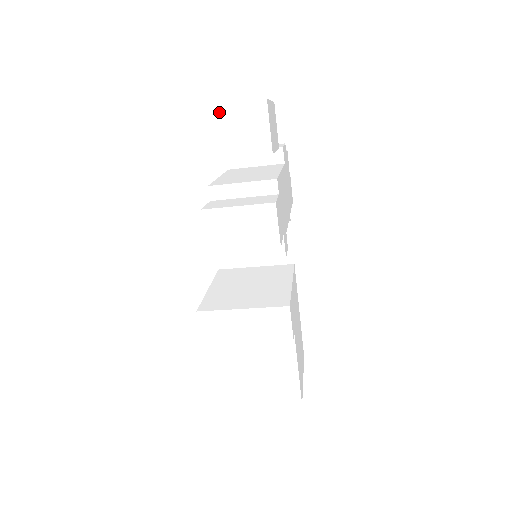
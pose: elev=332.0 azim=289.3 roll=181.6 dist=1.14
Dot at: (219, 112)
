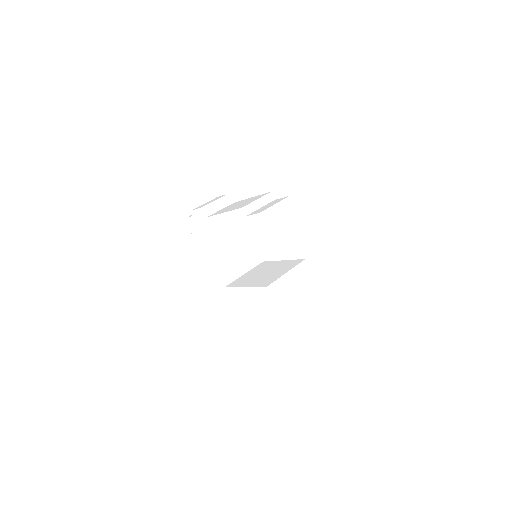
Dot at: (242, 161)
